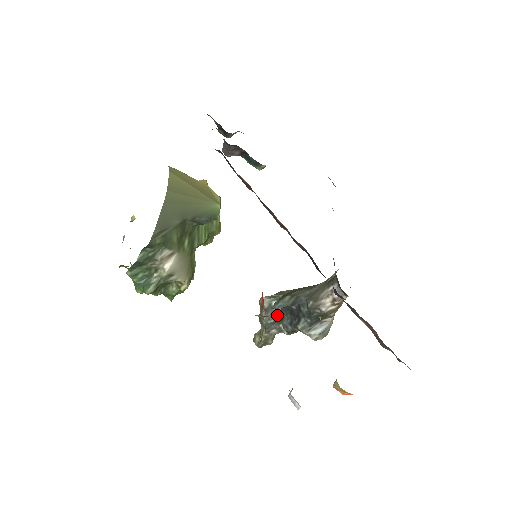
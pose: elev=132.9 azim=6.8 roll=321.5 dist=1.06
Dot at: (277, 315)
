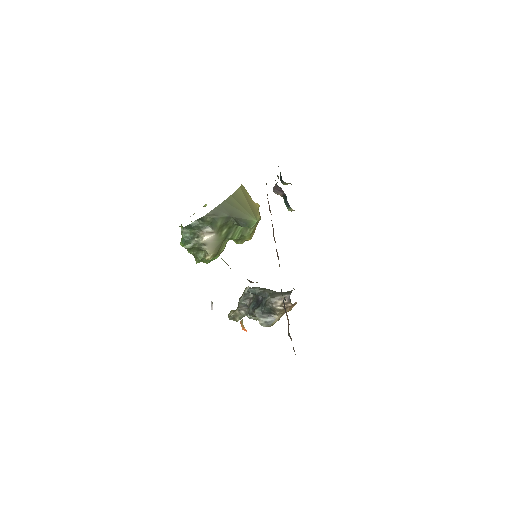
Dot at: (249, 301)
